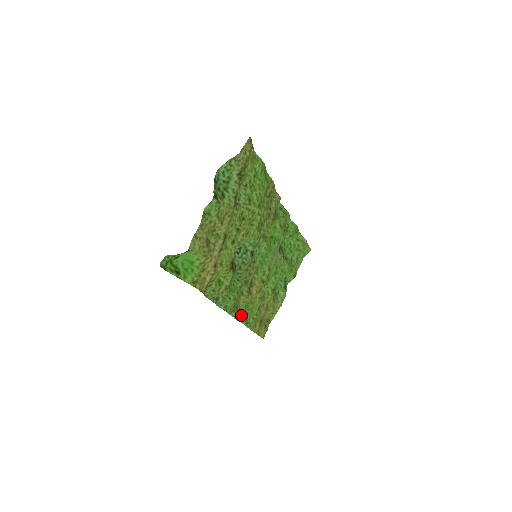
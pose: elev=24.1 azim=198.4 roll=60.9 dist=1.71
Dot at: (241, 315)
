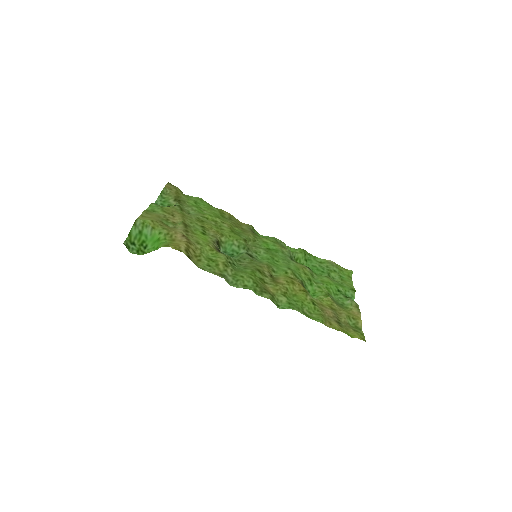
Dot at: (286, 304)
